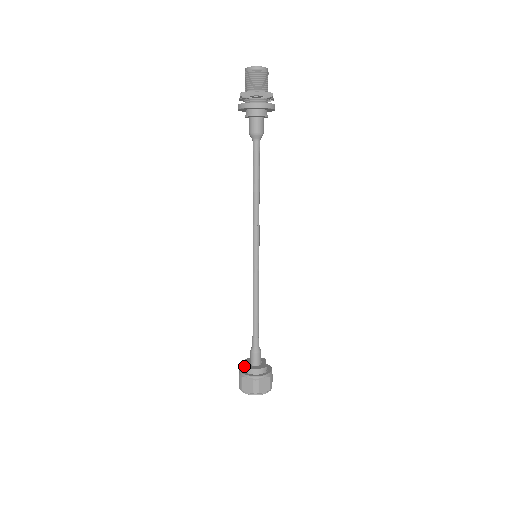
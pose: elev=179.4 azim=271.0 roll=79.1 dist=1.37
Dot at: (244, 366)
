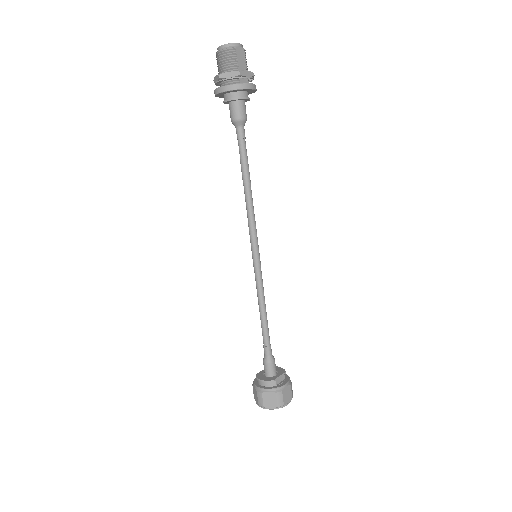
Dot at: occluded
